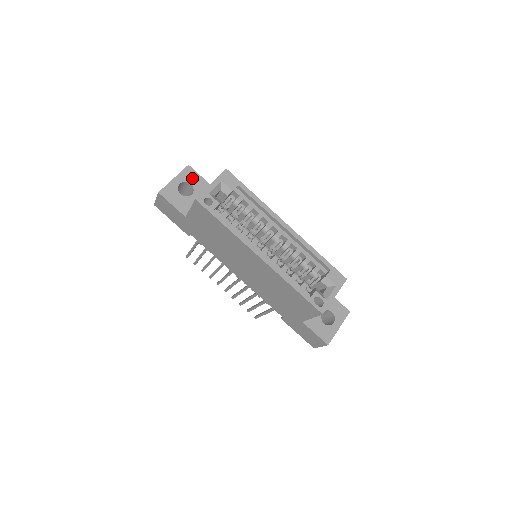
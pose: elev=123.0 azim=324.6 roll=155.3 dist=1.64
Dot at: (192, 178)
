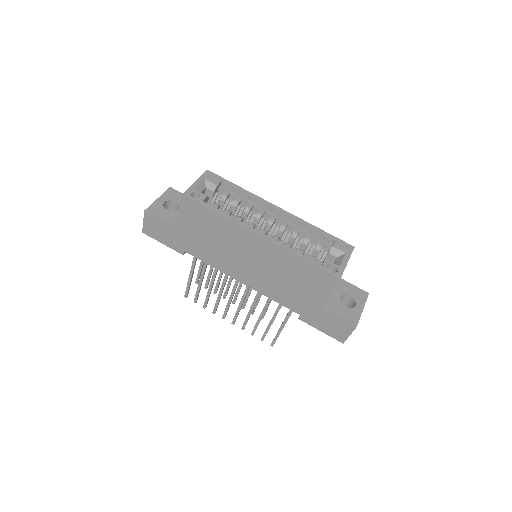
Dot at: (176, 197)
